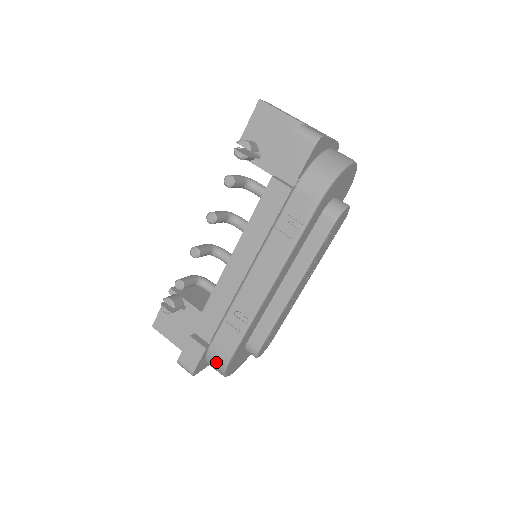
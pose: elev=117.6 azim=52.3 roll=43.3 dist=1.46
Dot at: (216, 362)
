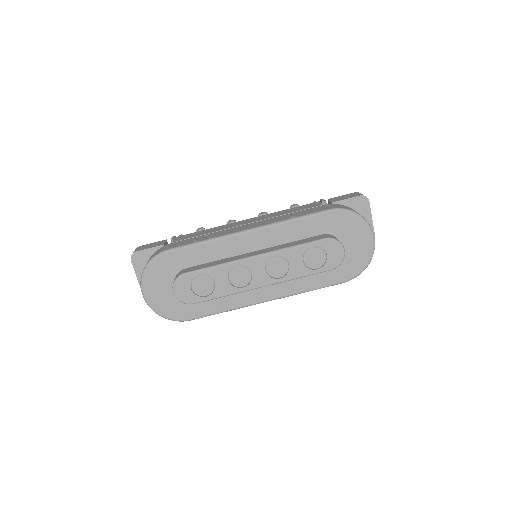
Dot at: (156, 253)
